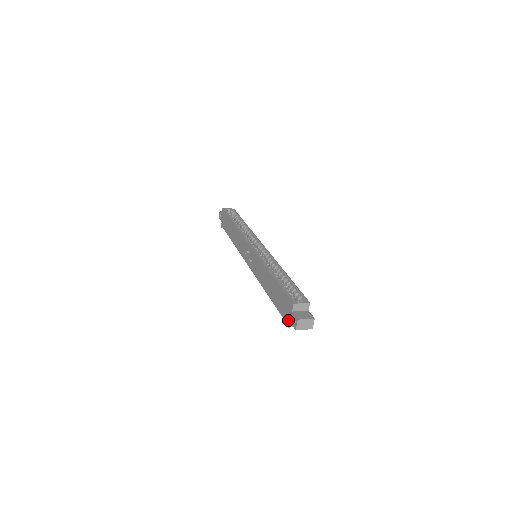
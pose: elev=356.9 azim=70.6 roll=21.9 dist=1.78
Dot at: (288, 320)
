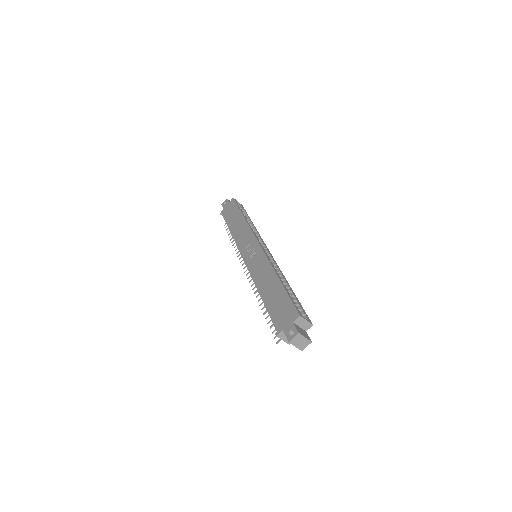
Dot at: (282, 329)
